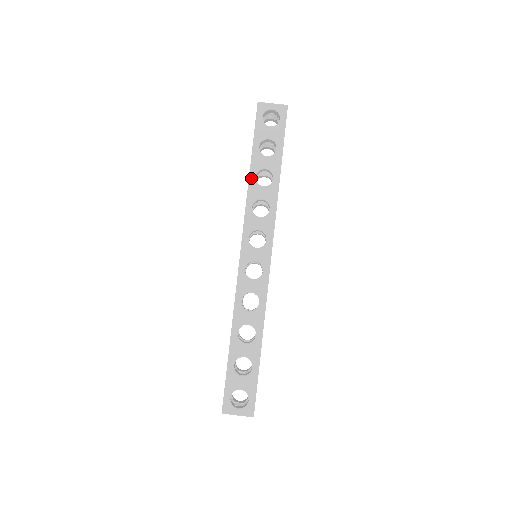
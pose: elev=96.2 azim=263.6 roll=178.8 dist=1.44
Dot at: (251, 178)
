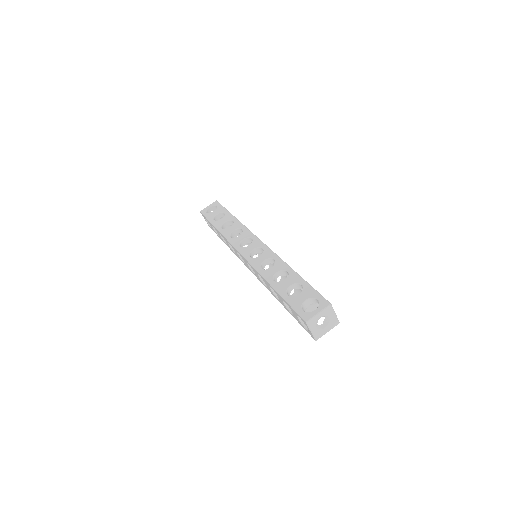
Dot at: (220, 230)
